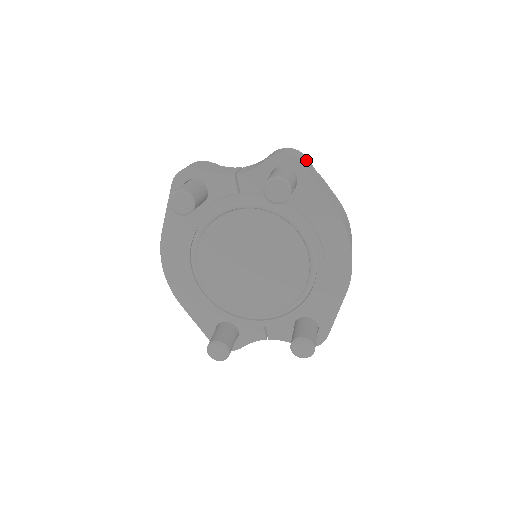
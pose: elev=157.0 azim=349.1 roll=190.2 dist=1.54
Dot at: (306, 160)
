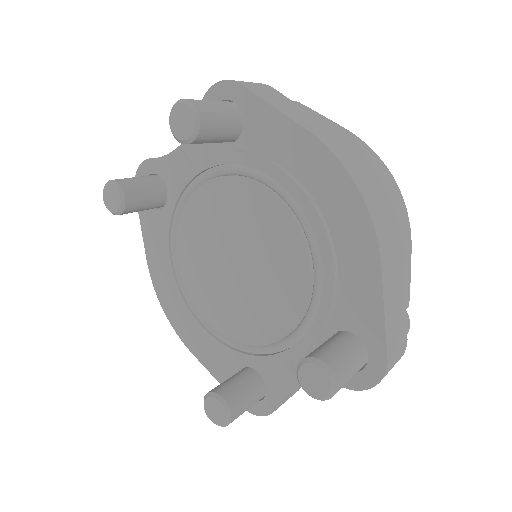
Dot at: (260, 85)
